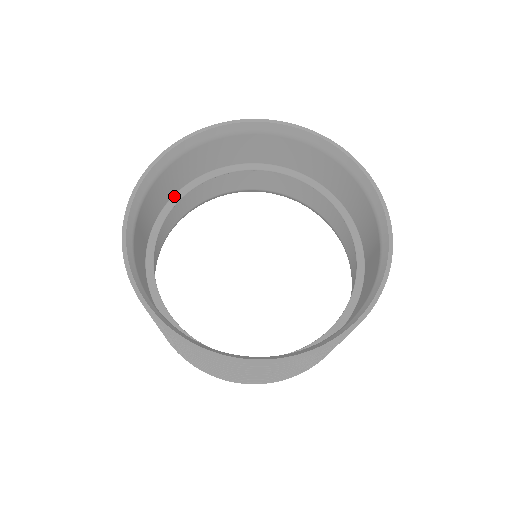
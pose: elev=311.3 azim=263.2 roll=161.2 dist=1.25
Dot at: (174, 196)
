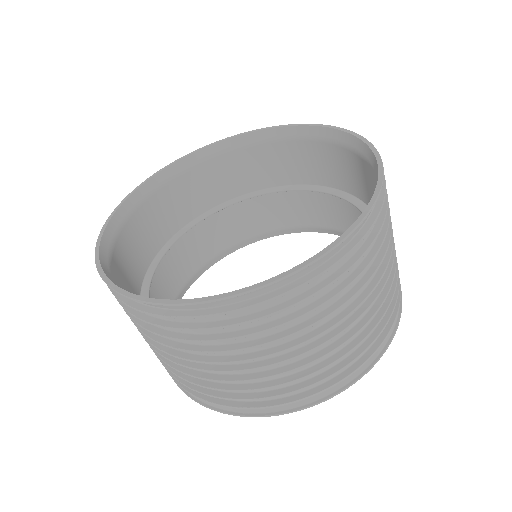
Dot at: (154, 259)
